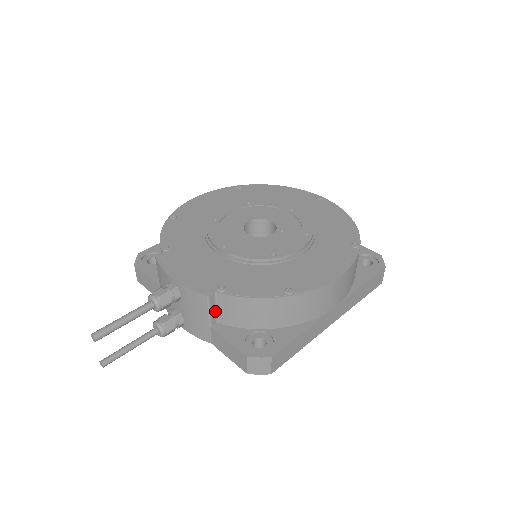
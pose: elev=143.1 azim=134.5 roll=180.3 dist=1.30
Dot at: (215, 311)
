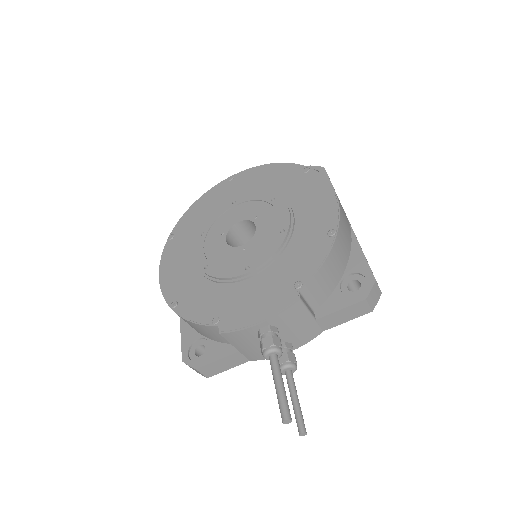
Dot at: (308, 306)
